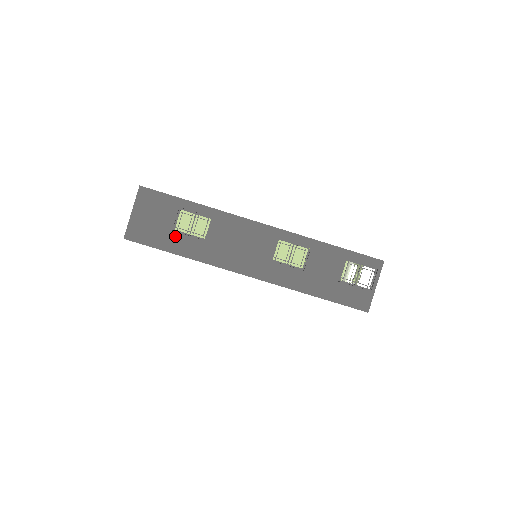
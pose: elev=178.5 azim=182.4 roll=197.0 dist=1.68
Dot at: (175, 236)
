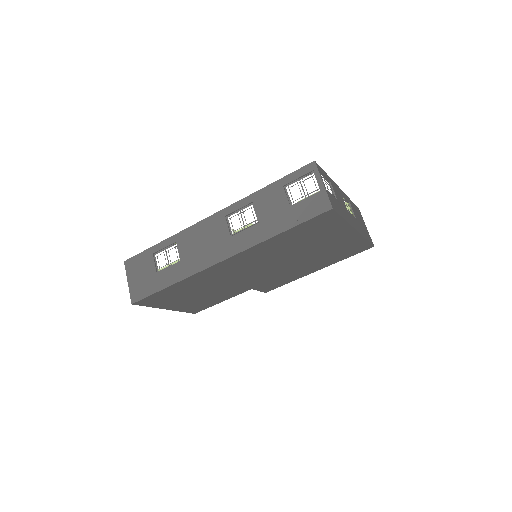
Dot at: (160, 275)
